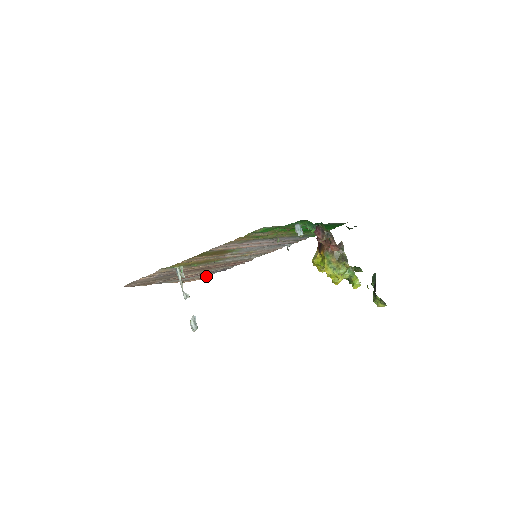
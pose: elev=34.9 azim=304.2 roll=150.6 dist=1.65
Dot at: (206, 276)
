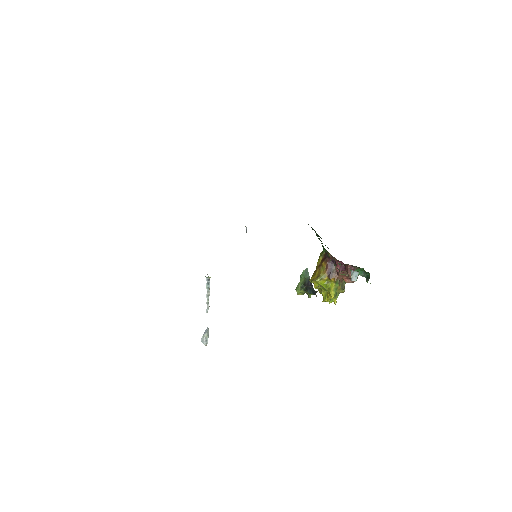
Dot at: occluded
